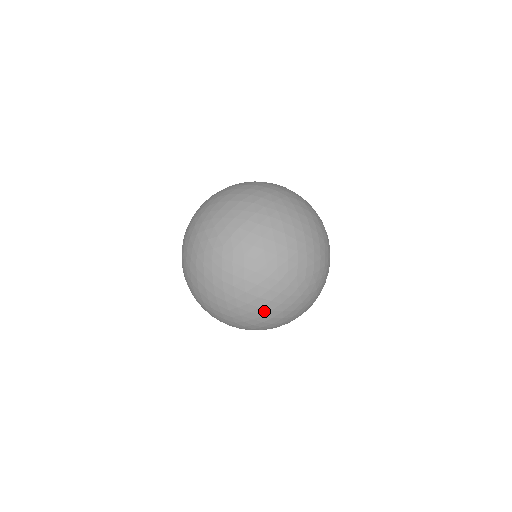
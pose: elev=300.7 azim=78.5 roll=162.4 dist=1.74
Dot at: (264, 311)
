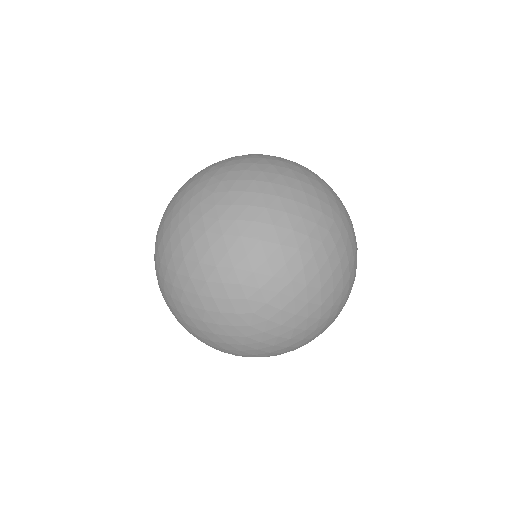
Dot at: (185, 299)
